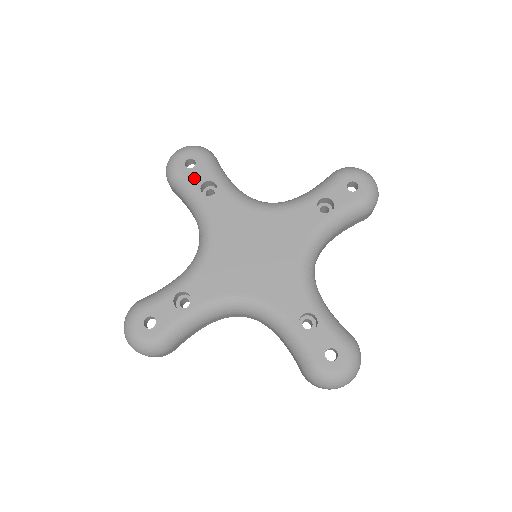
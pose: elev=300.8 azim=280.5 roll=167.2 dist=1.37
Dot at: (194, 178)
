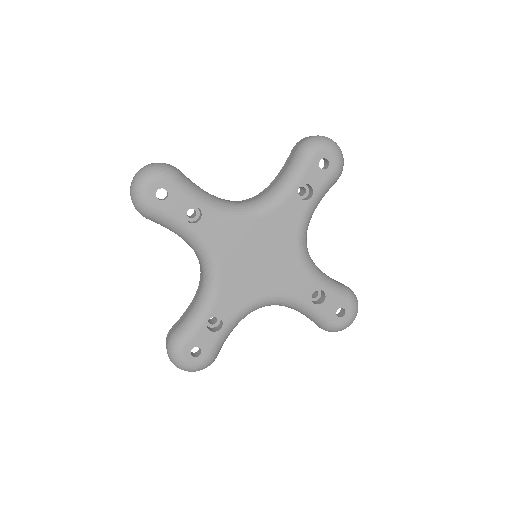
Dot at: (173, 209)
